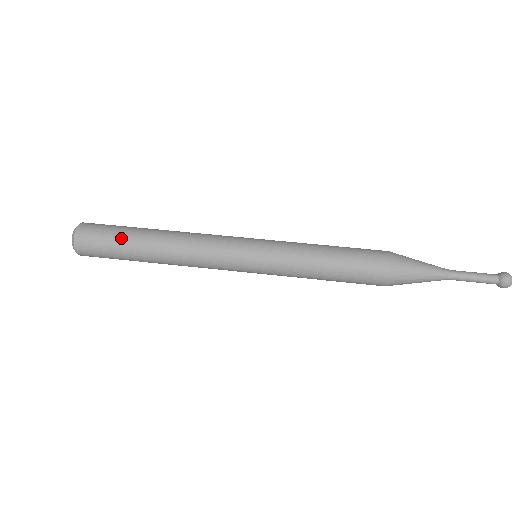
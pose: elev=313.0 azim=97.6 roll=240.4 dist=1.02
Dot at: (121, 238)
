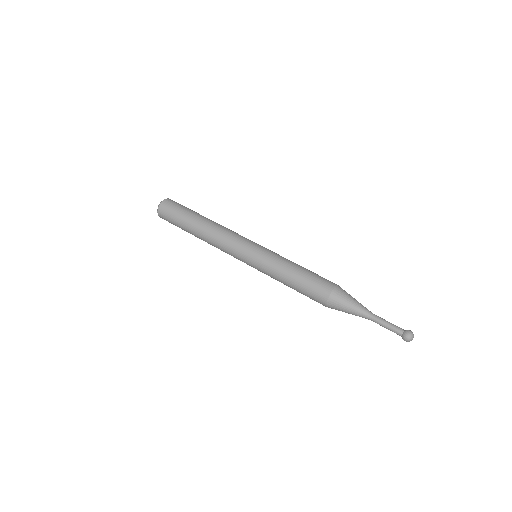
Dot at: (182, 218)
